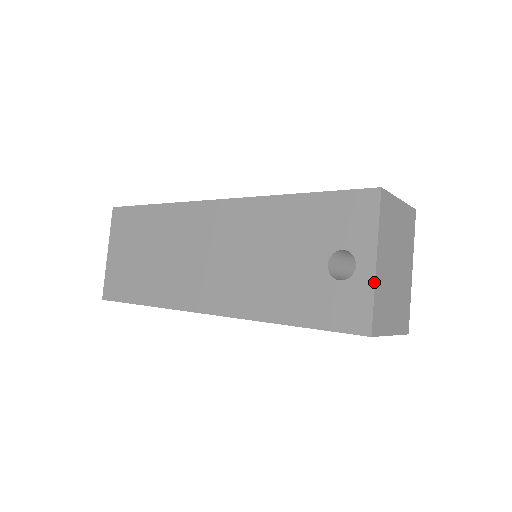
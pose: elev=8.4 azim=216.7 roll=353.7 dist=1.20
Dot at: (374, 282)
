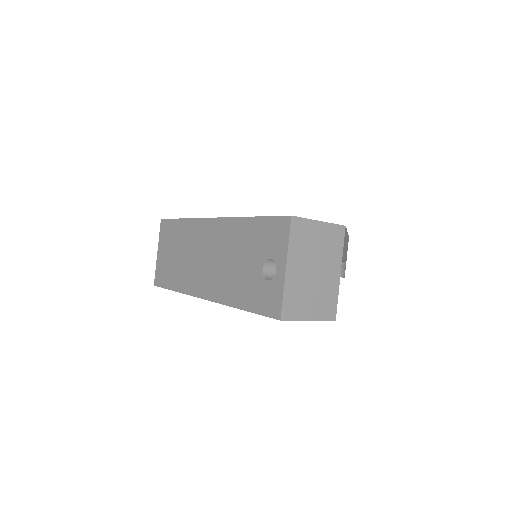
Dot at: (284, 283)
